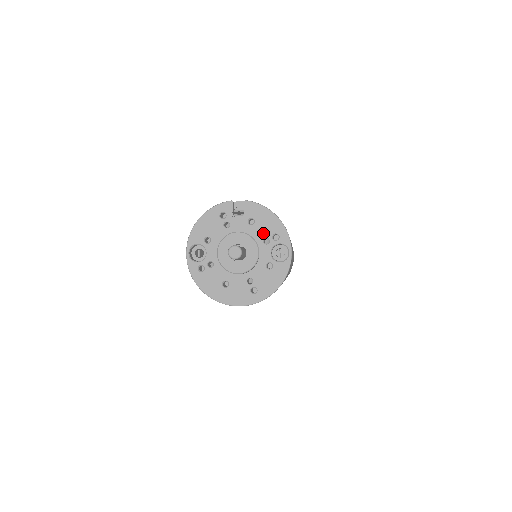
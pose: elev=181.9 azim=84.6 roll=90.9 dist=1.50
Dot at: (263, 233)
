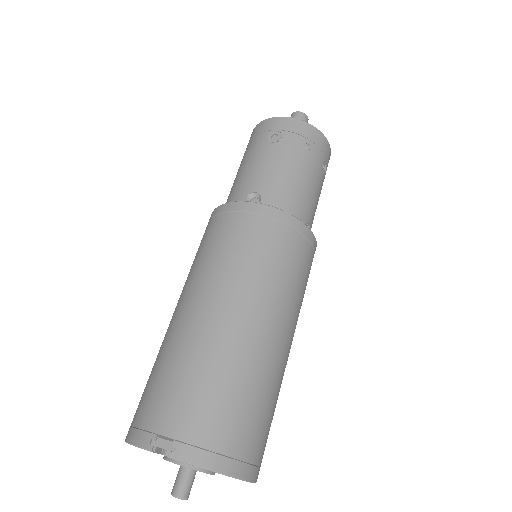
Dot at: occluded
